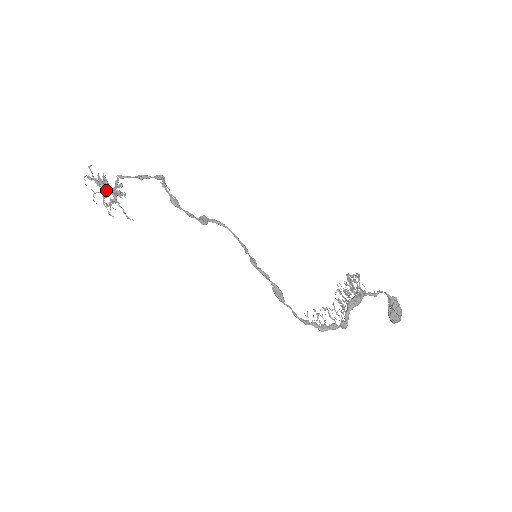
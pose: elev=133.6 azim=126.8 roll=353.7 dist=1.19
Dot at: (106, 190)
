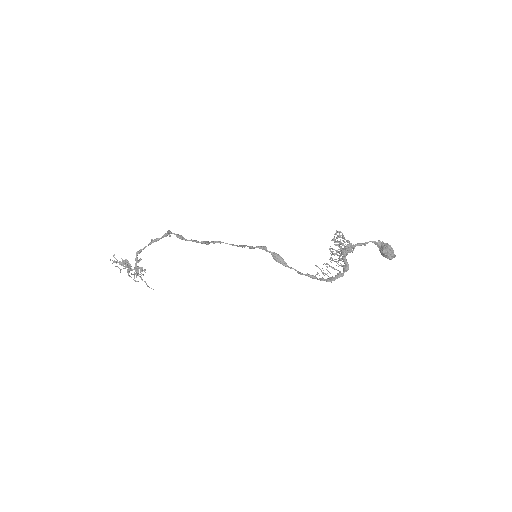
Dot at: (129, 266)
